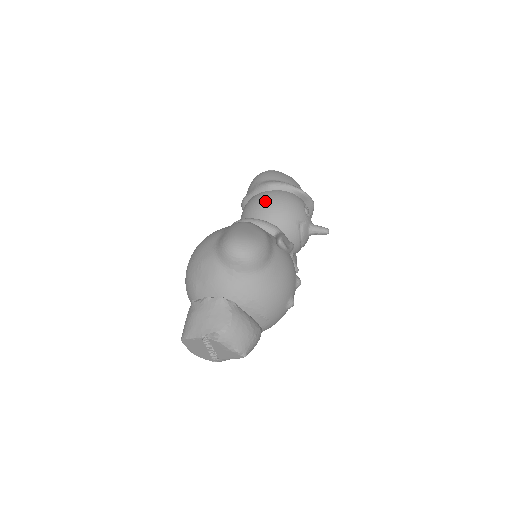
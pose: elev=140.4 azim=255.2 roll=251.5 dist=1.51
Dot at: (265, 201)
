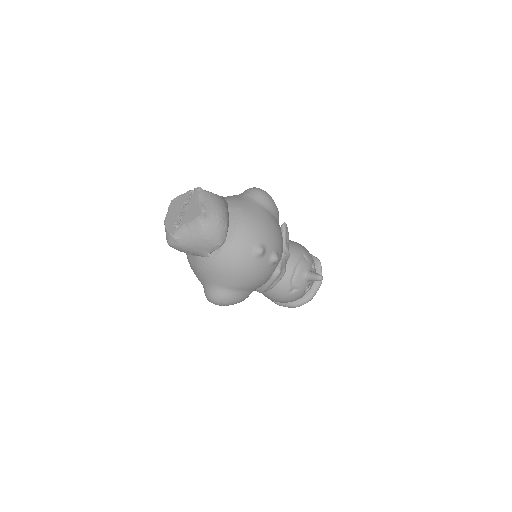
Dot at: occluded
